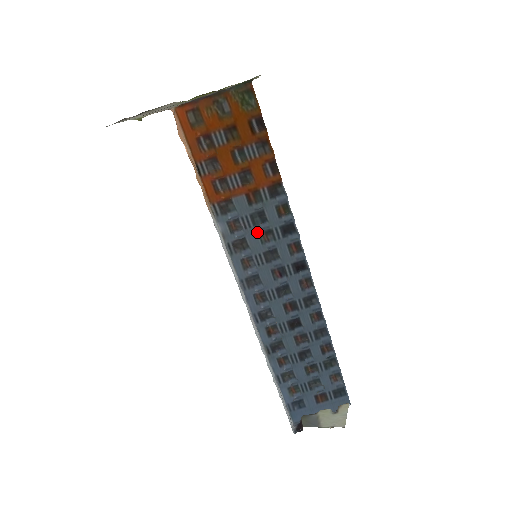
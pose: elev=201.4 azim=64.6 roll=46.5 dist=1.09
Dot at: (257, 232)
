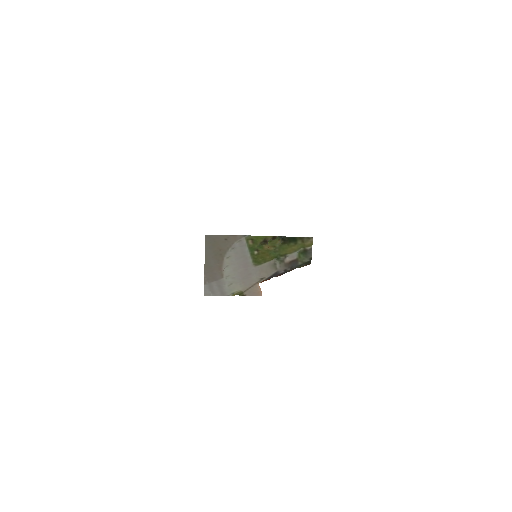
Dot at: occluded
